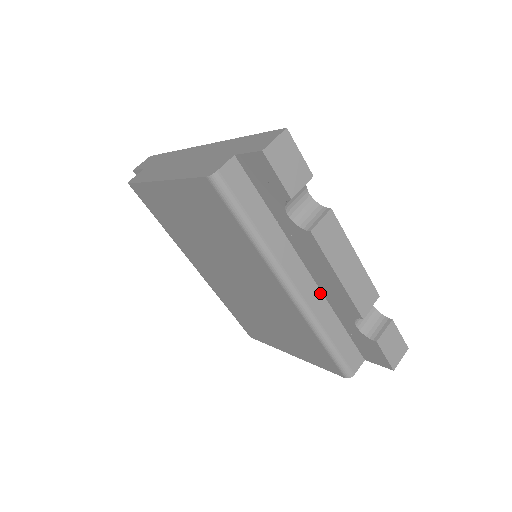
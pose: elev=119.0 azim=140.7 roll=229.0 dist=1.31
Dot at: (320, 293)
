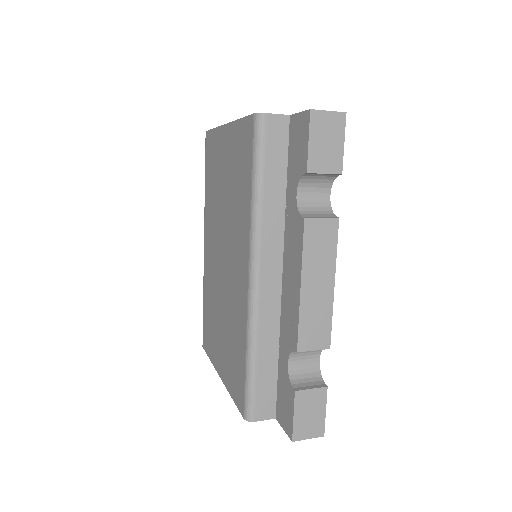
Dot at: (279, 306)
